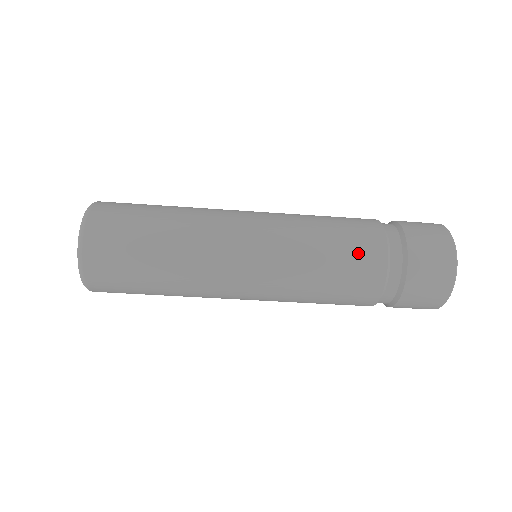
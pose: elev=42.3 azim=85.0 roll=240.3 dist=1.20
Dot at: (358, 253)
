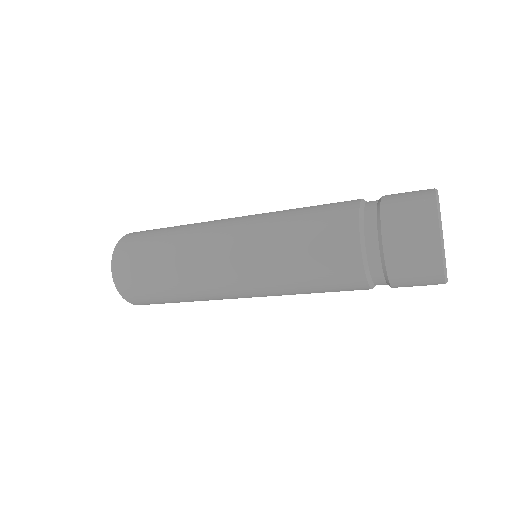
Dot at: (331, 261)
